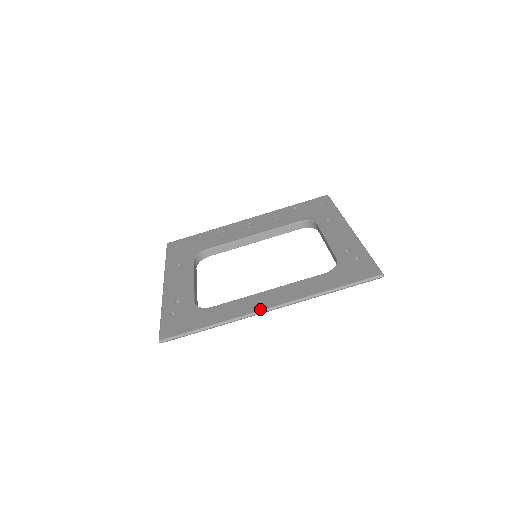
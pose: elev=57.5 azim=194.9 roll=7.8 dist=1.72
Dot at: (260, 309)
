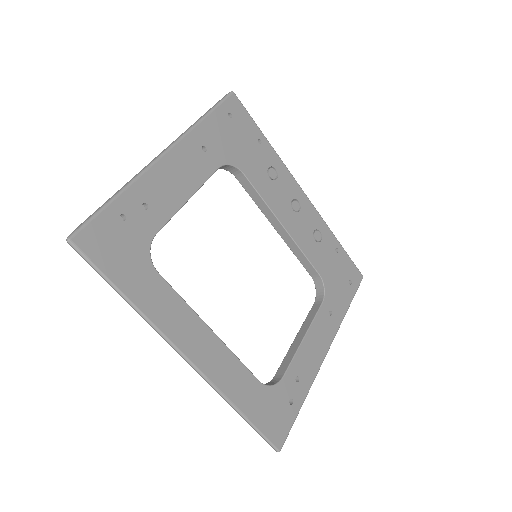
Dot at: (181, 348)
